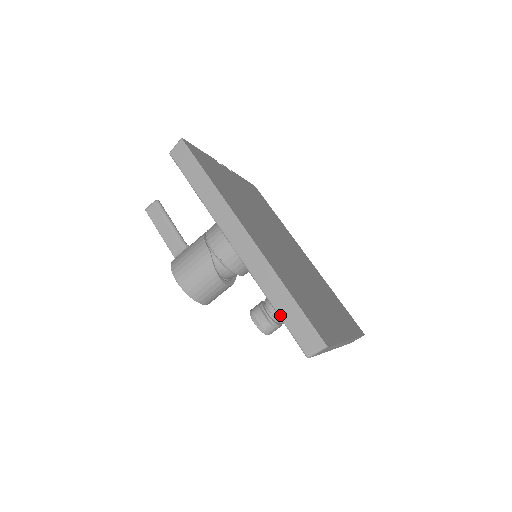
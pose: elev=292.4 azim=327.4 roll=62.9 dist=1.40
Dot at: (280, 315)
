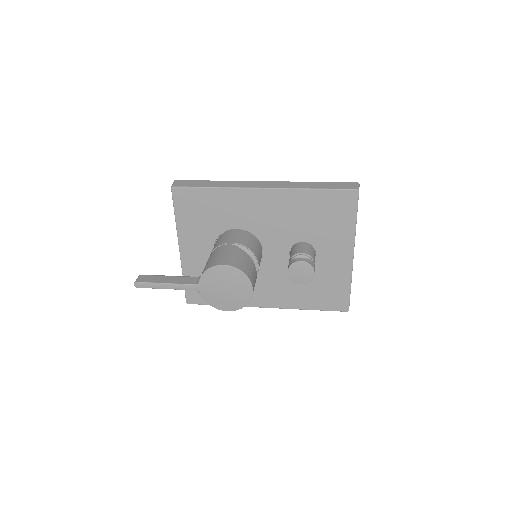
Dot at: (324, 188)
